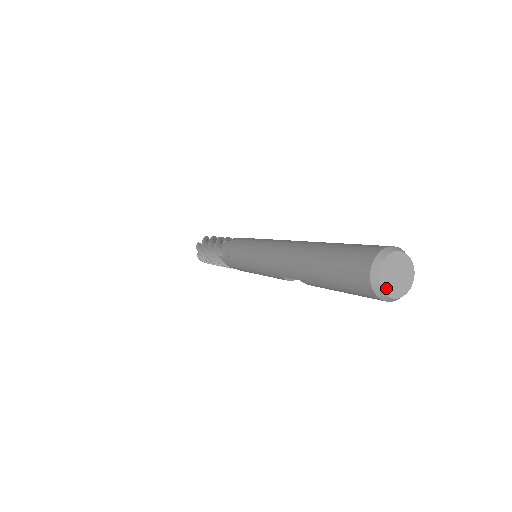
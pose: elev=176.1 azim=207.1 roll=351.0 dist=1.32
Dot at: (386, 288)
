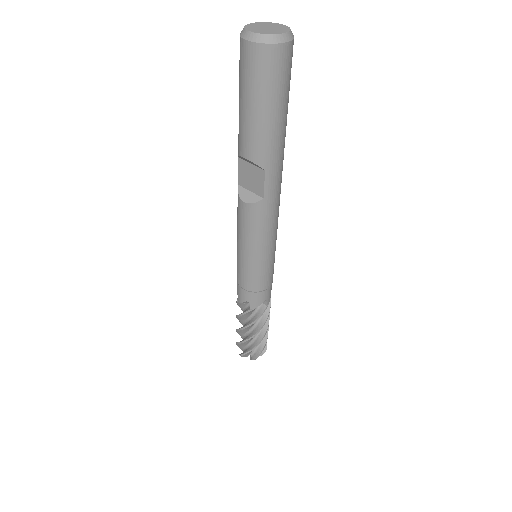
Dot at: (250, 27)
